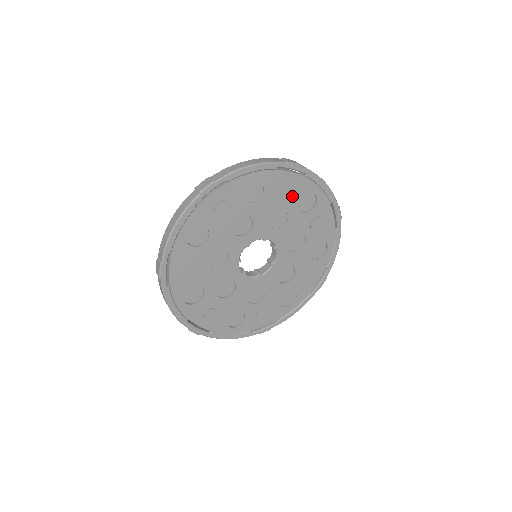
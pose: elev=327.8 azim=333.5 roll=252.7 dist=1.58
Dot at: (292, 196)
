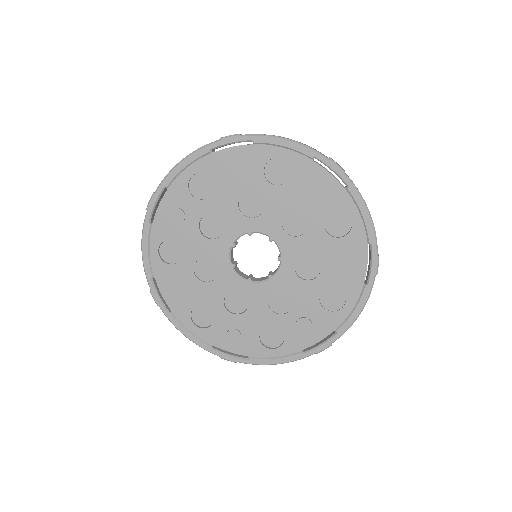
Dot at: (252, 172)
